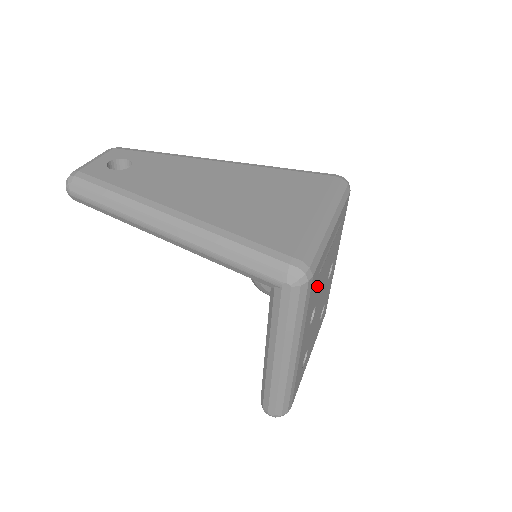
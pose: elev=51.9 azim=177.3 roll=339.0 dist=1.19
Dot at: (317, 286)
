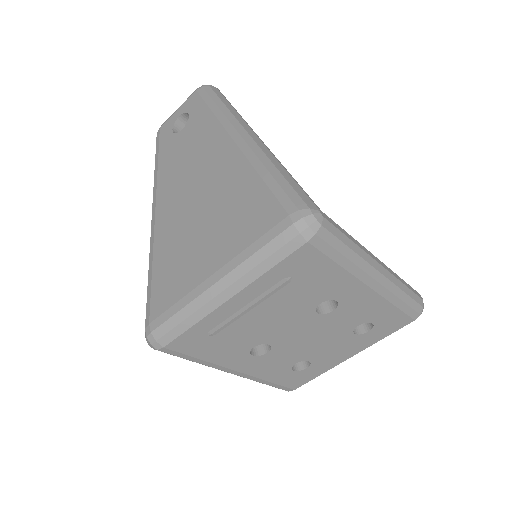
Dot at: (226, 339)
